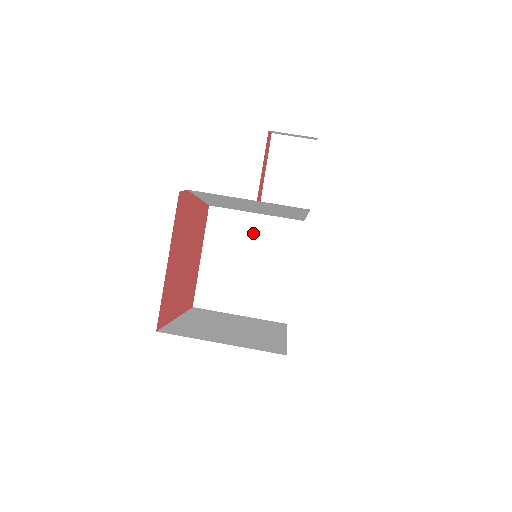
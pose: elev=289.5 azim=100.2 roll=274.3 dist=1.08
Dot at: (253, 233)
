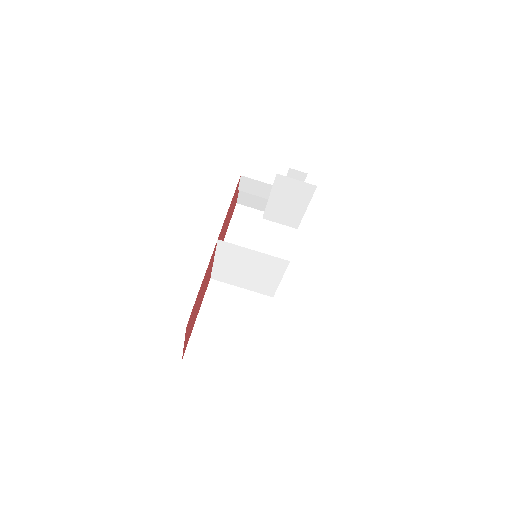
Dot at: (251, 258)
